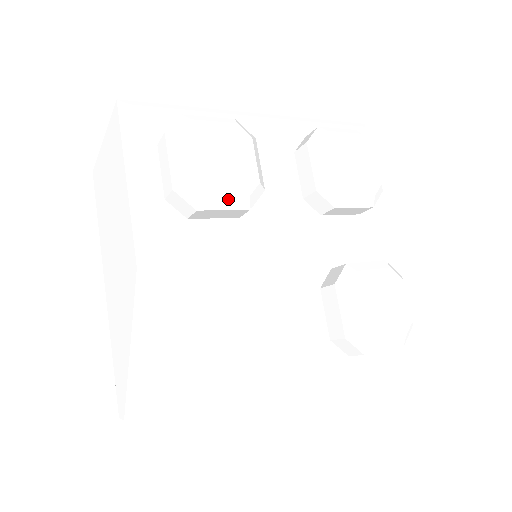
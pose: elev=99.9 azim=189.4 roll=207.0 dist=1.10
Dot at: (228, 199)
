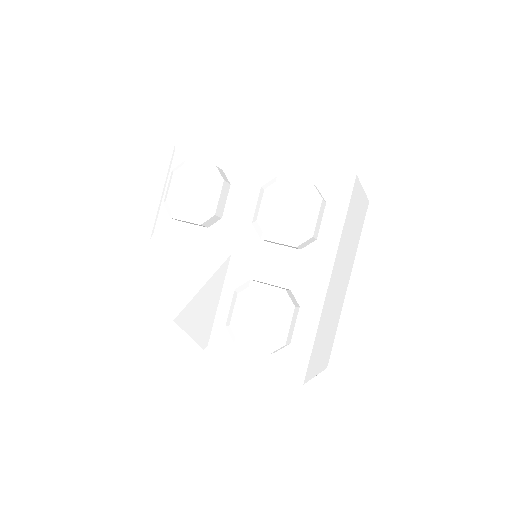
Dot at: (185, 216)
